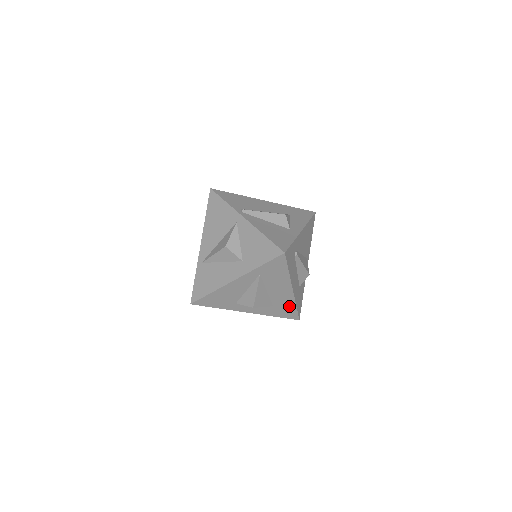
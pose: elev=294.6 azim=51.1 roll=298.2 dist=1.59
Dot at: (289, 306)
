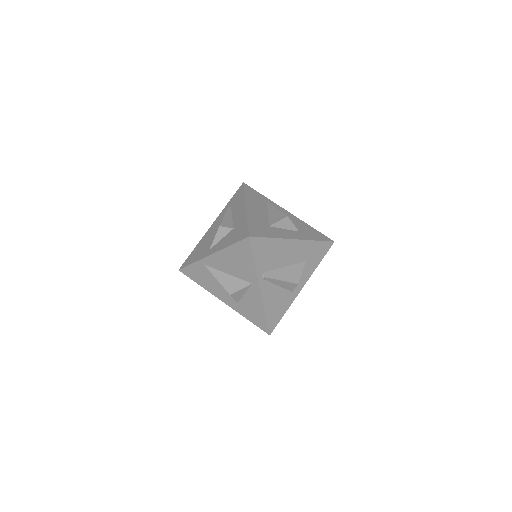
Dot at: occluded
